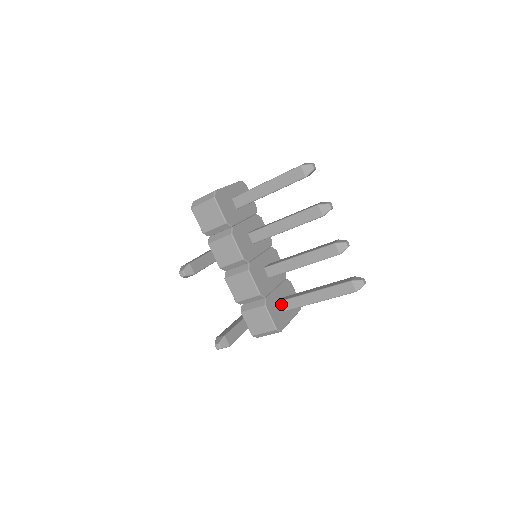
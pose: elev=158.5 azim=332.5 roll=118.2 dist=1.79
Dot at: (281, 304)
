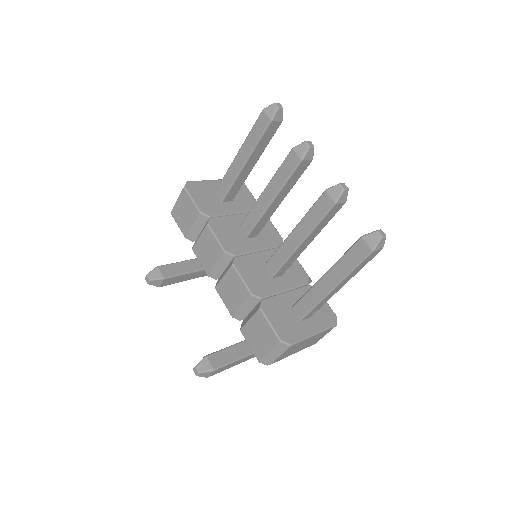
Dot at: (293, 311)
